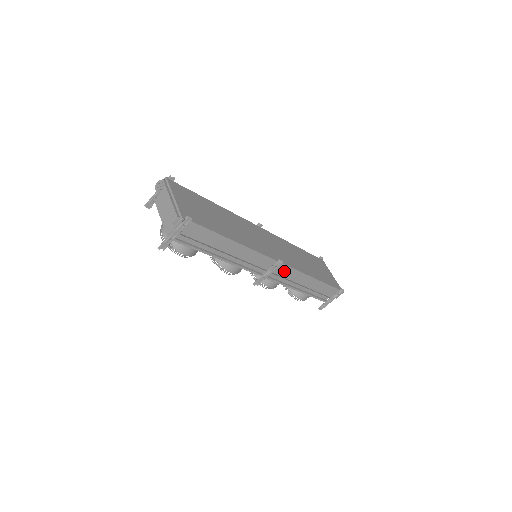
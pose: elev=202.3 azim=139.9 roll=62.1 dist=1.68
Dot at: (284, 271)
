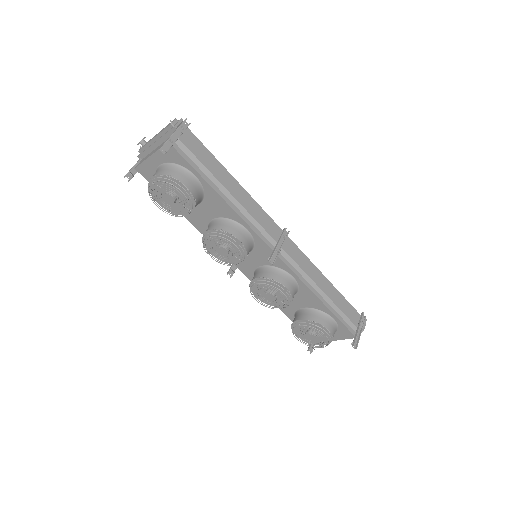
Dot at: (294, 253)
